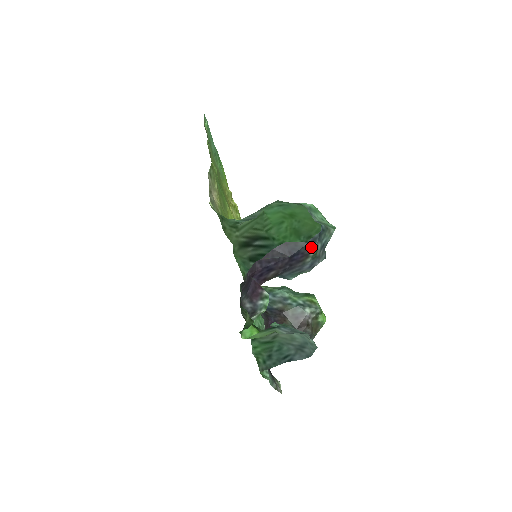
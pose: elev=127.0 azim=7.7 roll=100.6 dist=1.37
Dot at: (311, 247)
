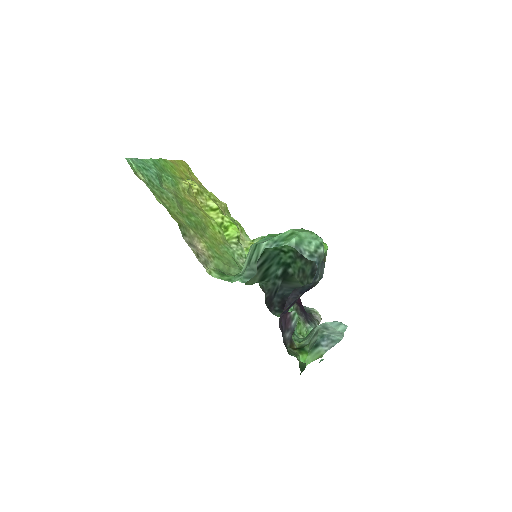
Dot at: (316, 282)
